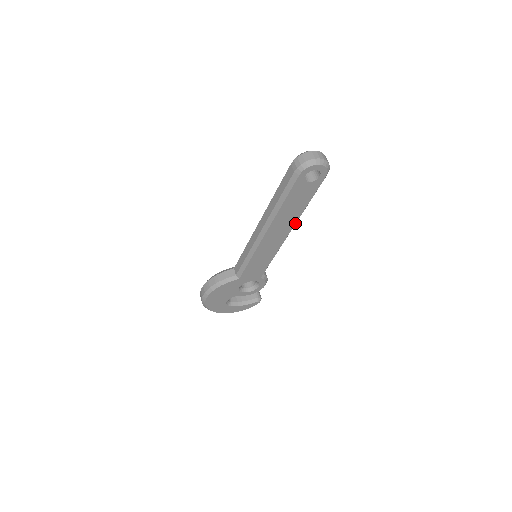
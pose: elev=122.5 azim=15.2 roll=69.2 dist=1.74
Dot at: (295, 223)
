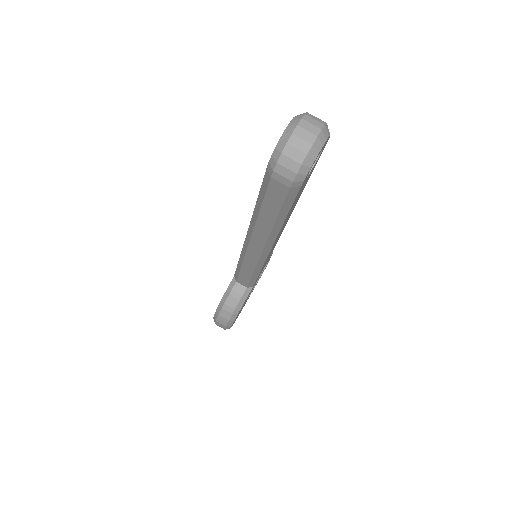
Dot at: occluded
